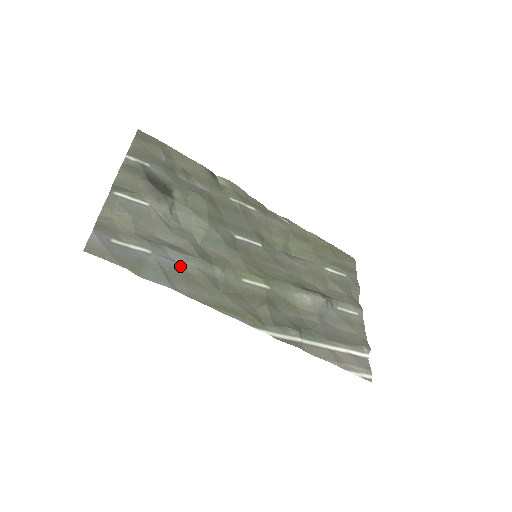
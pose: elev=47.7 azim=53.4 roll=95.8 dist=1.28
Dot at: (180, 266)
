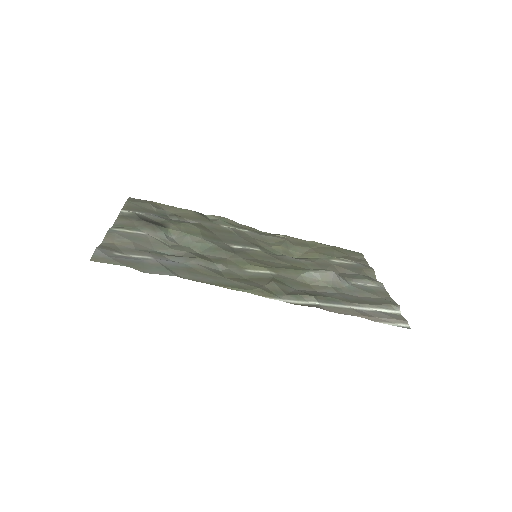
Dot at: (181, 264)
